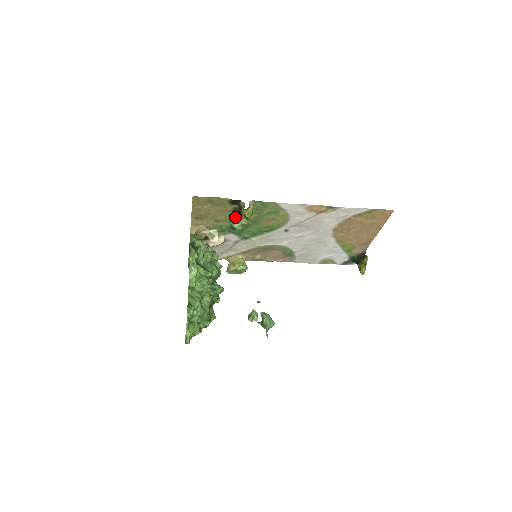
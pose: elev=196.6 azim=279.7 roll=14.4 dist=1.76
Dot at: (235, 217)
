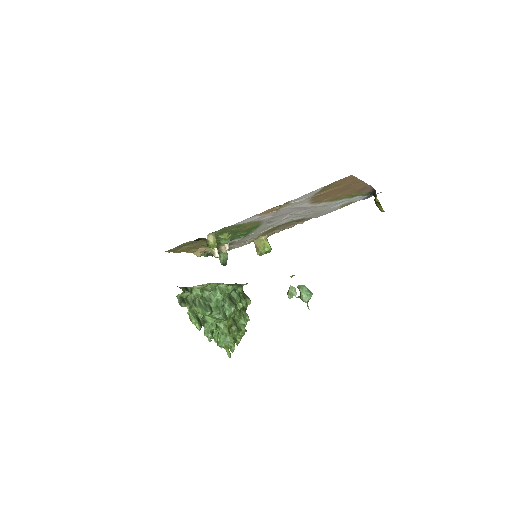
Dot at: occluded
